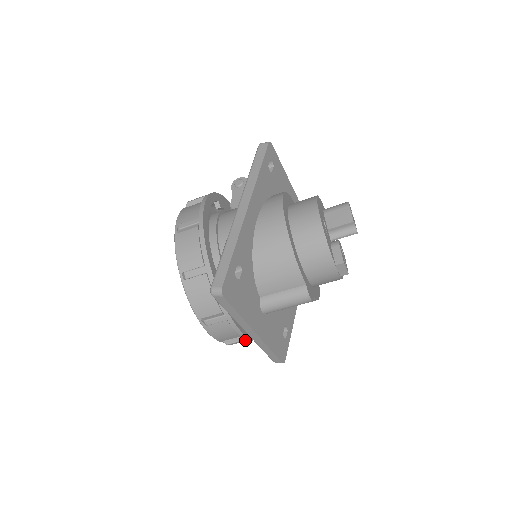
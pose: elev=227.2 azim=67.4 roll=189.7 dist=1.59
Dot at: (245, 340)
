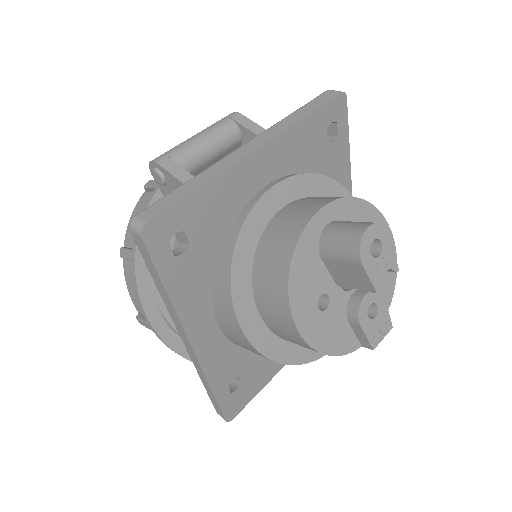
Dot at: occluded
